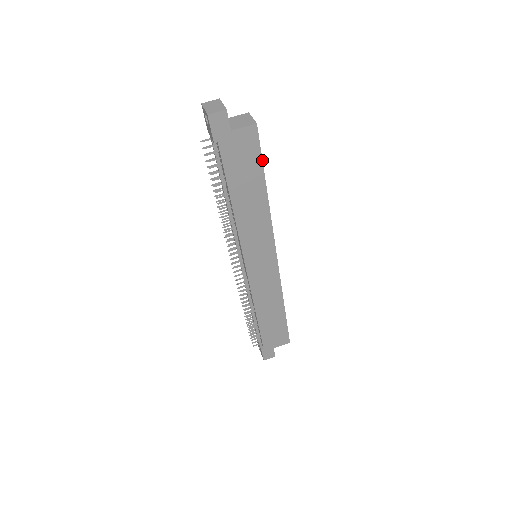
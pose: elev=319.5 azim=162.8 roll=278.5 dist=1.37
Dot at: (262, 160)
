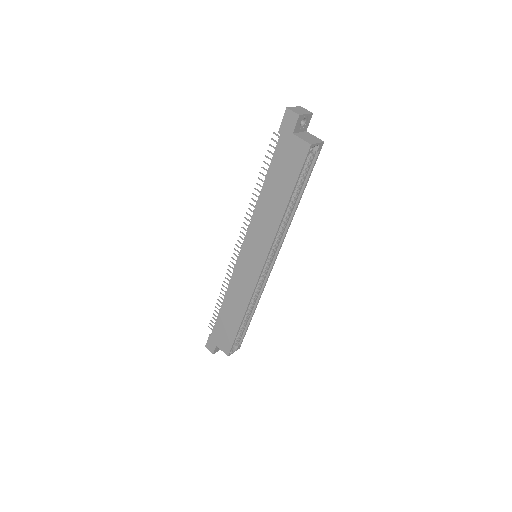
Dot at: (298, 177)
